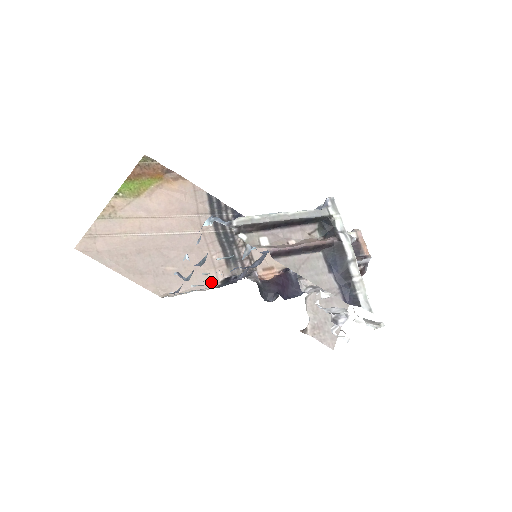
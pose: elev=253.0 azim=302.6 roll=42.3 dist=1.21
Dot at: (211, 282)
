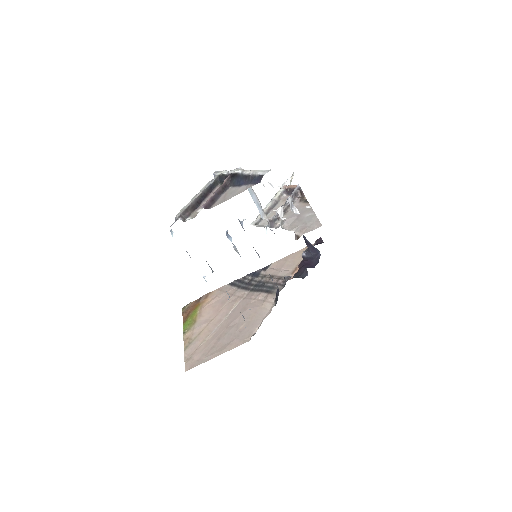
Dot at: (270, 308)
